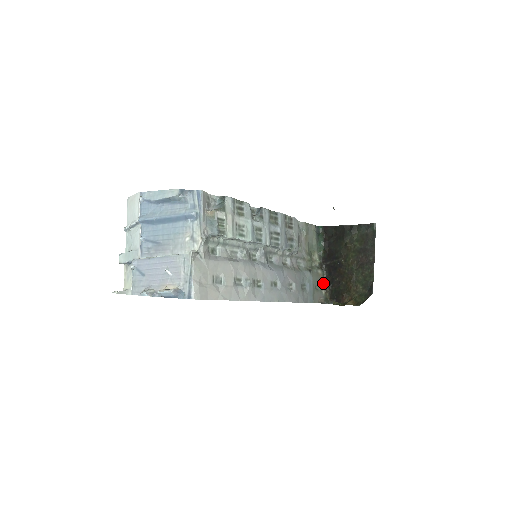
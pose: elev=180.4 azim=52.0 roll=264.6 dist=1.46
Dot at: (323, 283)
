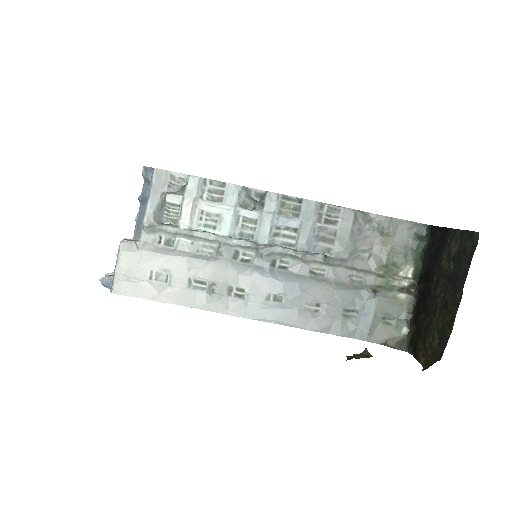
Dot at: (406, 316)
